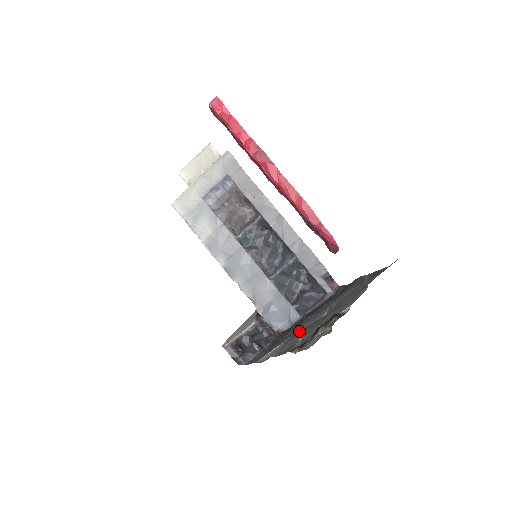
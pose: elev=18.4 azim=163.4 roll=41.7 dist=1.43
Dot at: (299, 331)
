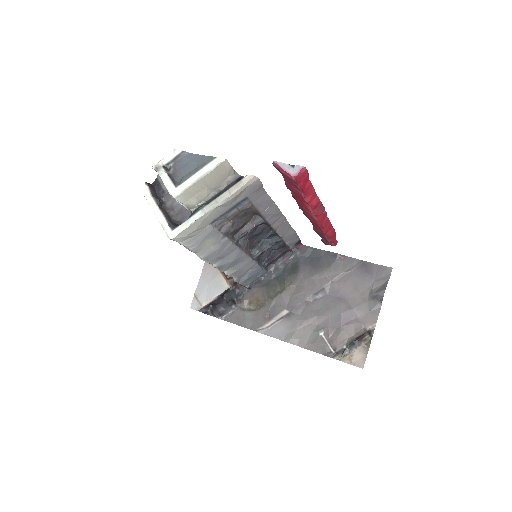
Dot at: (298, 309)
